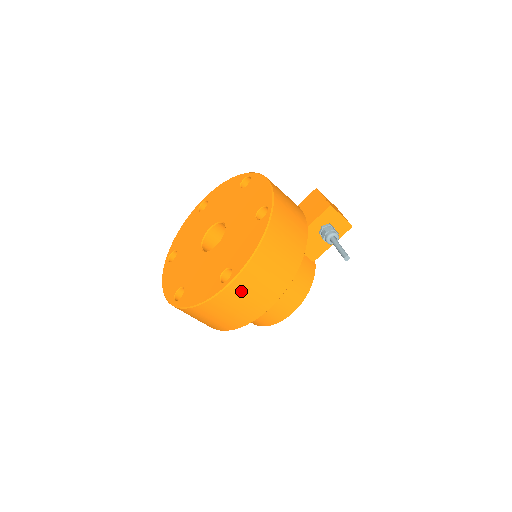
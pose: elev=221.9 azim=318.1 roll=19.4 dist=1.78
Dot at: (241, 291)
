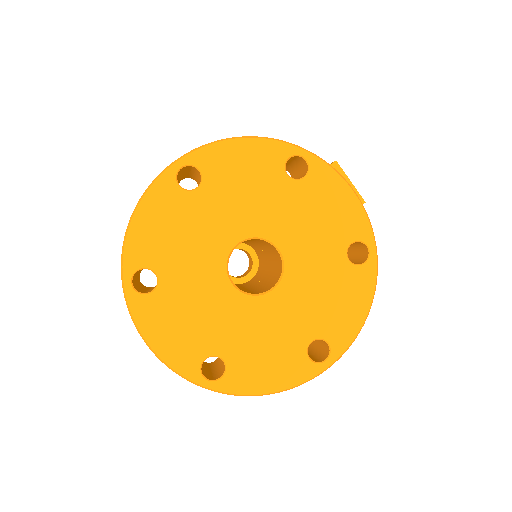
Dot at: occluded
